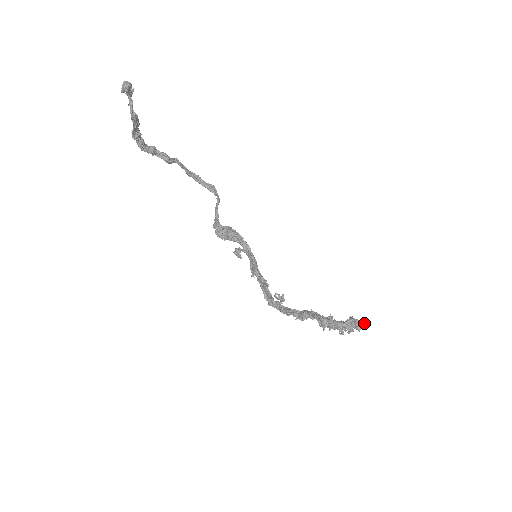
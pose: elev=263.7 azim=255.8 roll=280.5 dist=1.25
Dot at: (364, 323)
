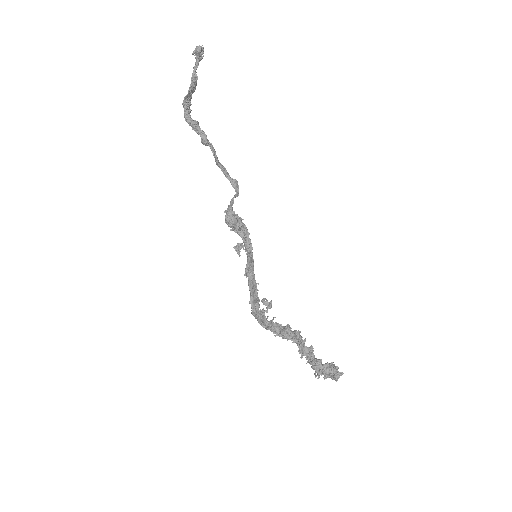
Dot at: occluded
